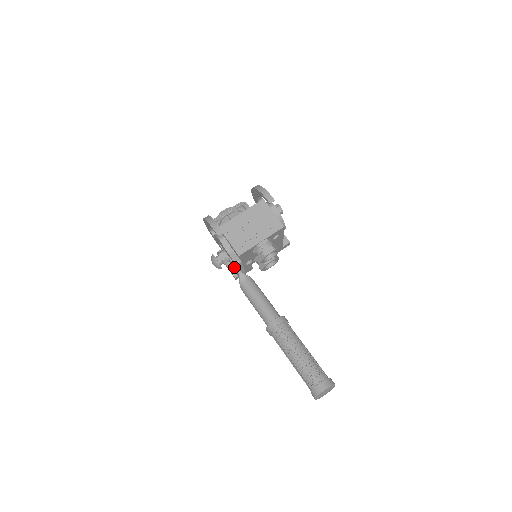
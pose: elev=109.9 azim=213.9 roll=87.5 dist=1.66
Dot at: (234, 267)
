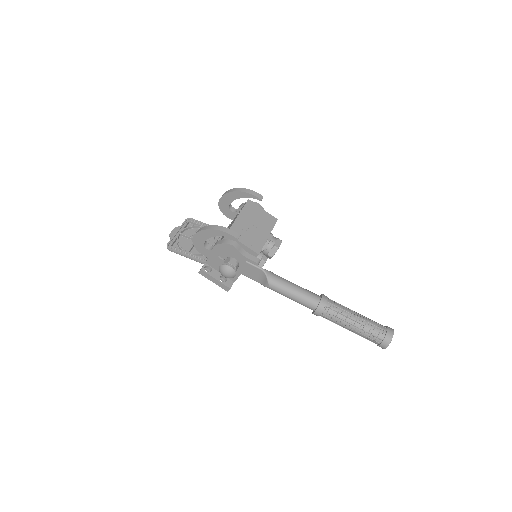
Dot at: (255, 268)
